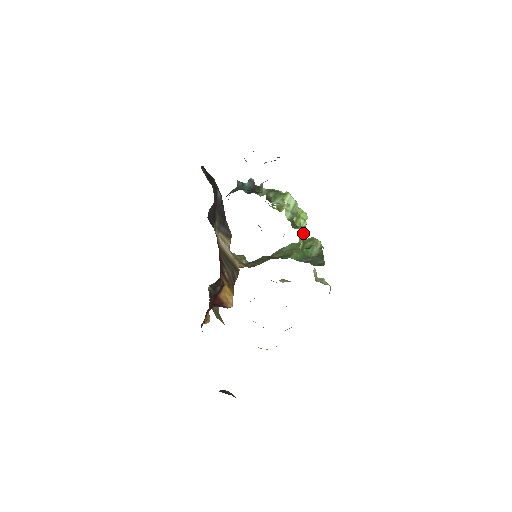
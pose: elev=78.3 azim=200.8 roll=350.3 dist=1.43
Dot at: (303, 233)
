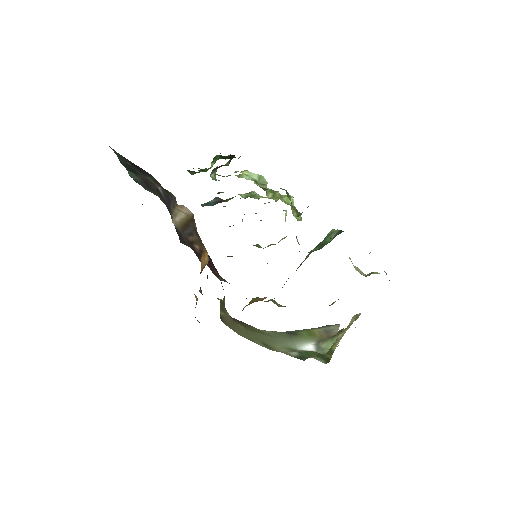
Dot at: (291, 205)
